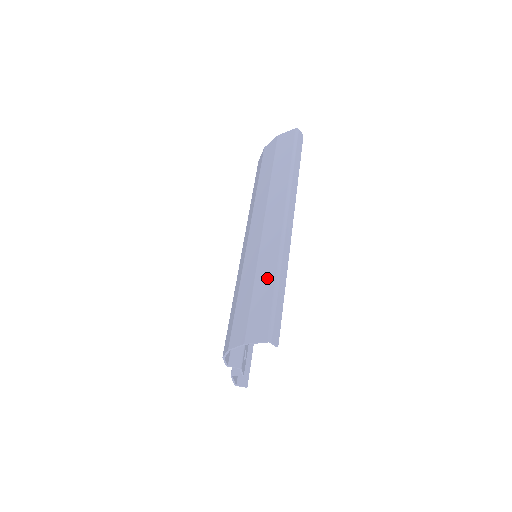
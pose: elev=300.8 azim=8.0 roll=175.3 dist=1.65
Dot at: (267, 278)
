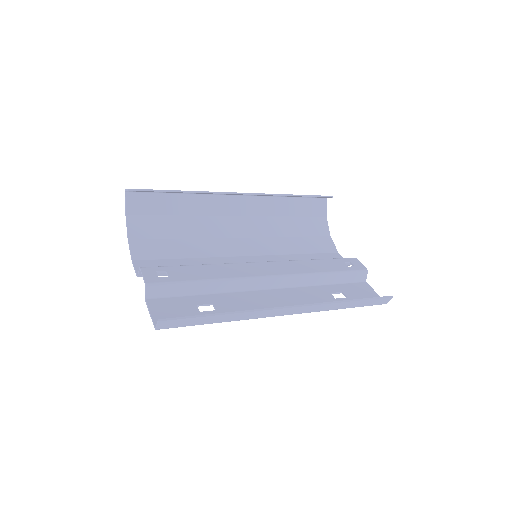
Dot at: (183, 203)
